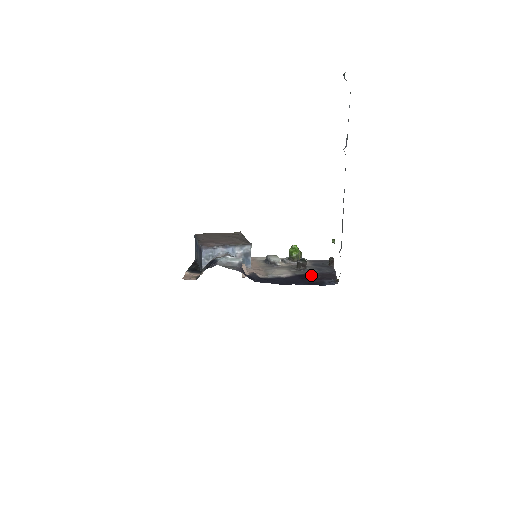
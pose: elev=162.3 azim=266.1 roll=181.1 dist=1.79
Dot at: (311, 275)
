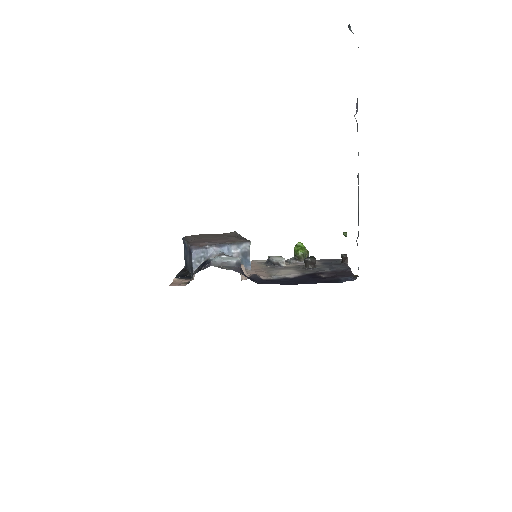
Dot at: (323, 273)
